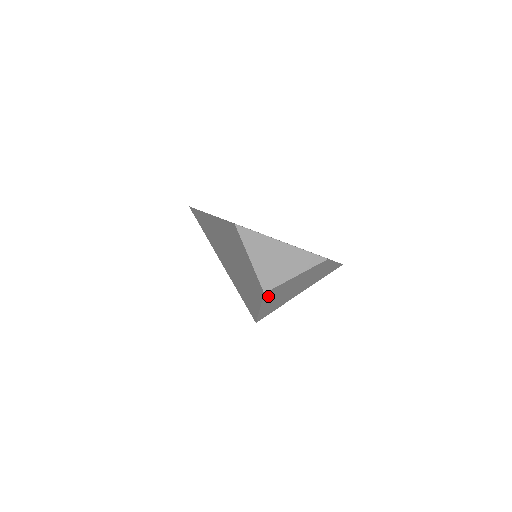
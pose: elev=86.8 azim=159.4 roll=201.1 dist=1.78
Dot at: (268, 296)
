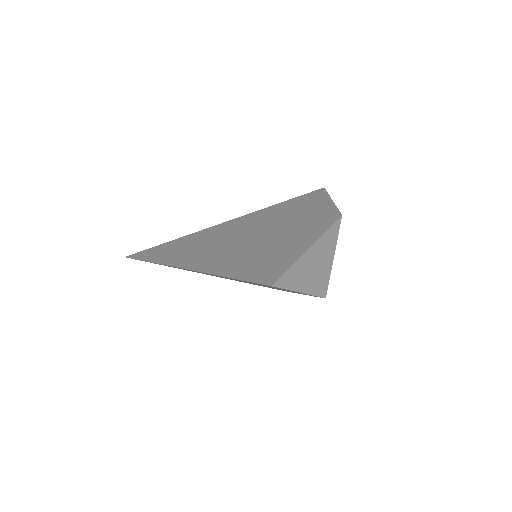
Dot at: occluded
